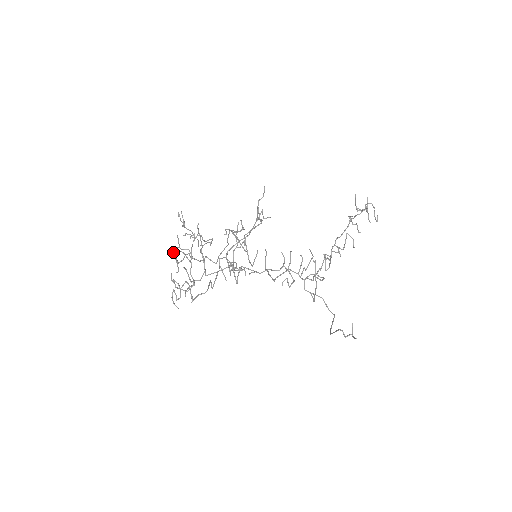
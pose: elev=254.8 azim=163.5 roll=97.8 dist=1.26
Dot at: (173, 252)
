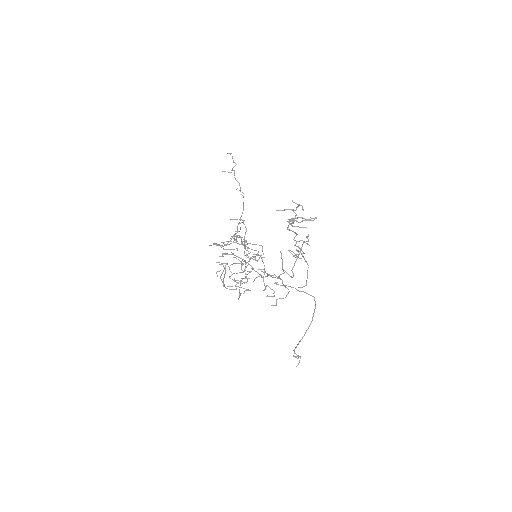
Dot at: occluded
